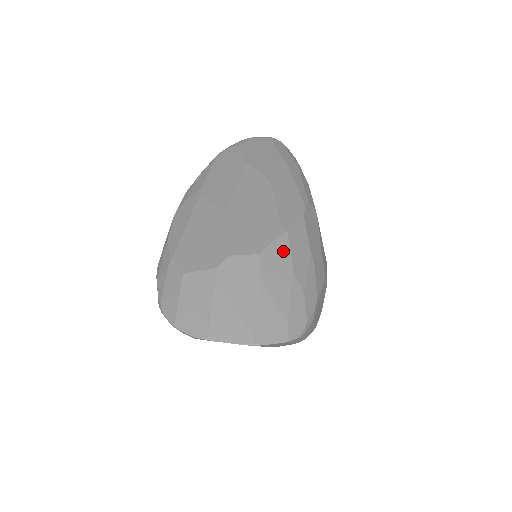
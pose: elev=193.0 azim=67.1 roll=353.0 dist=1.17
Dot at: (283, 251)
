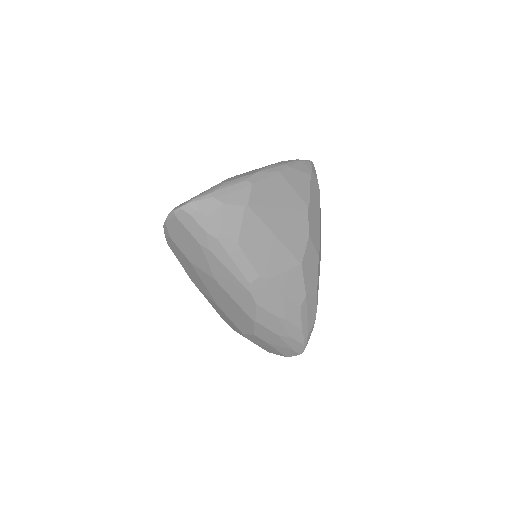
Dot at: (263, 330)
